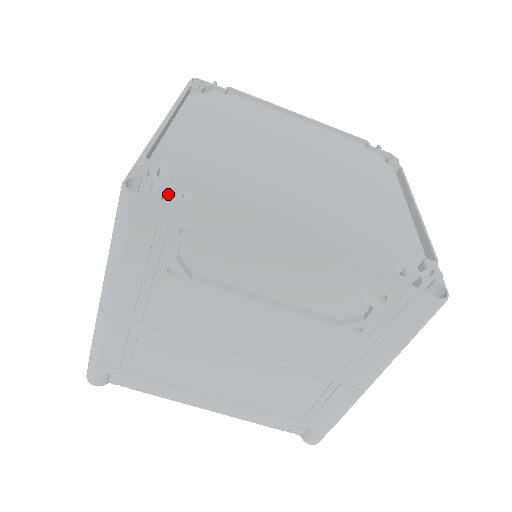
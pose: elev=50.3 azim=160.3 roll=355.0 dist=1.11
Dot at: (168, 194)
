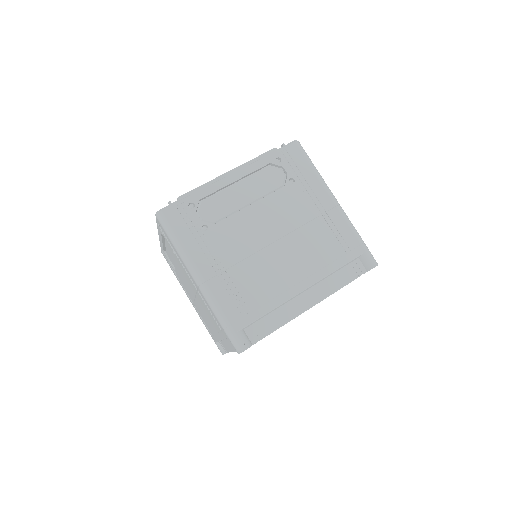
Dot at: occluded
